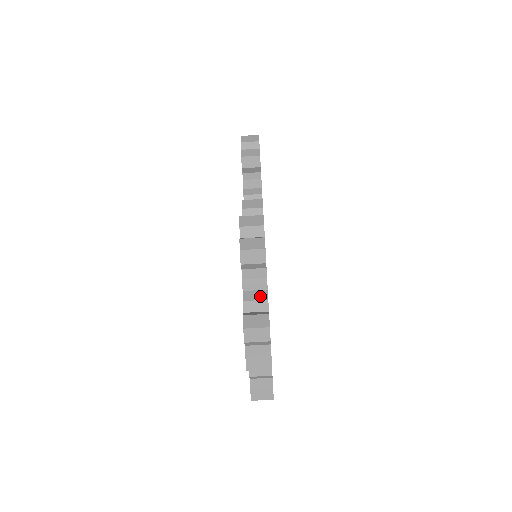
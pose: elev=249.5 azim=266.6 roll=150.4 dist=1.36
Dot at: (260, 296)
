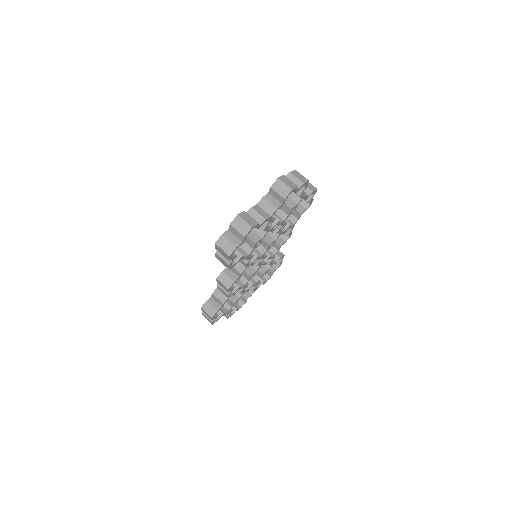
Dot at: occluded
